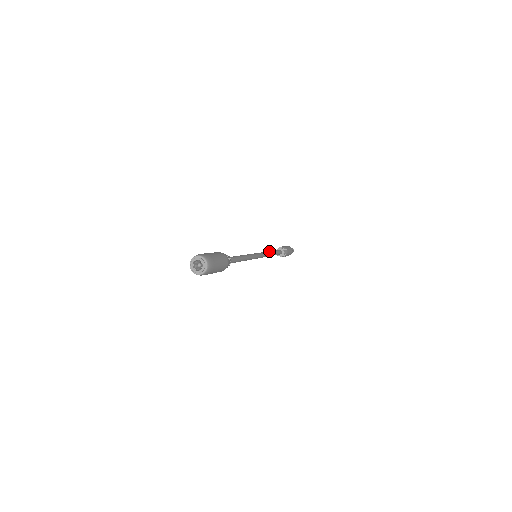
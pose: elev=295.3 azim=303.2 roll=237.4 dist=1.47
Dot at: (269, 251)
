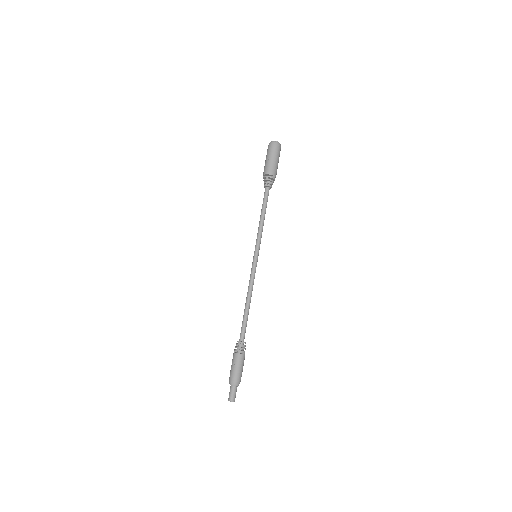
Dot at: (249, 298)
